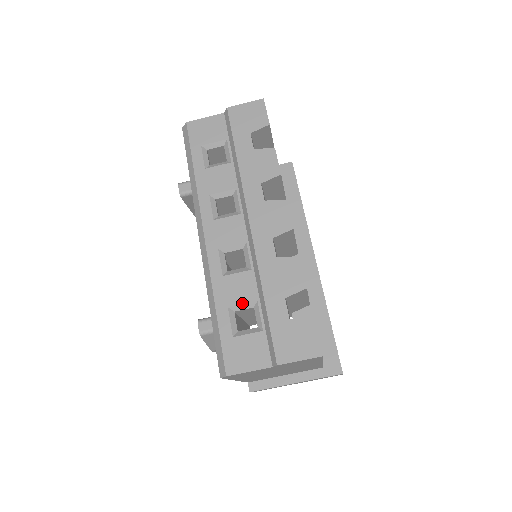
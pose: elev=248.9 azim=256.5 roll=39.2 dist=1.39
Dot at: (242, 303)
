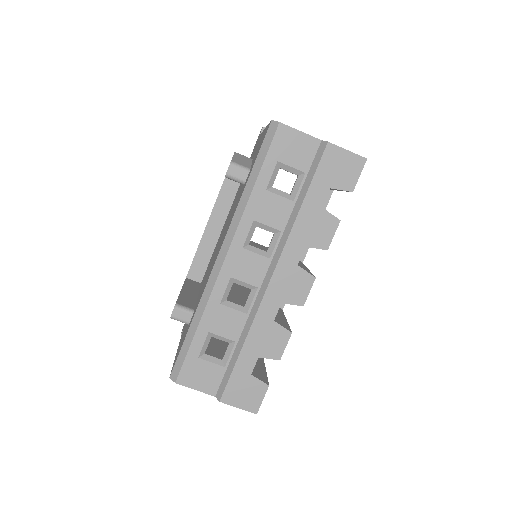
Dot at: (222, 336)
